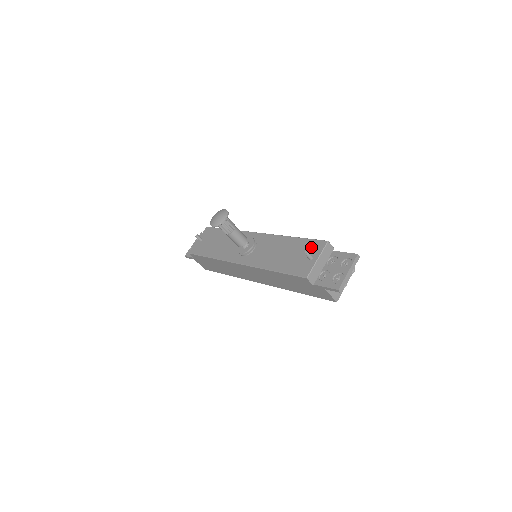
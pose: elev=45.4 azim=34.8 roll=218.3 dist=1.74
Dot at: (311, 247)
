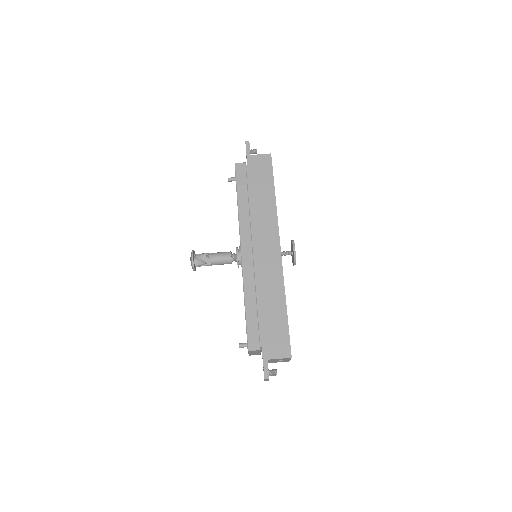
Dot at: occluded
